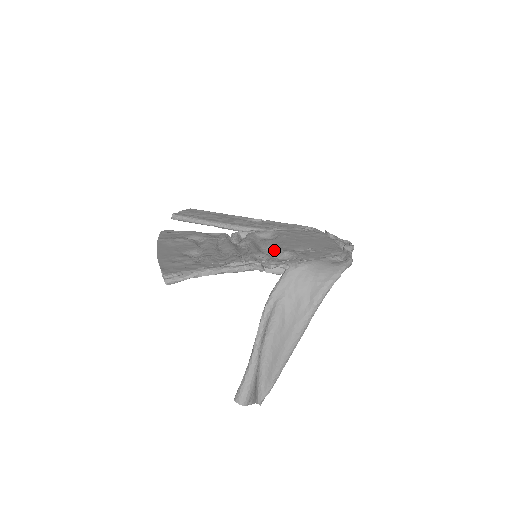
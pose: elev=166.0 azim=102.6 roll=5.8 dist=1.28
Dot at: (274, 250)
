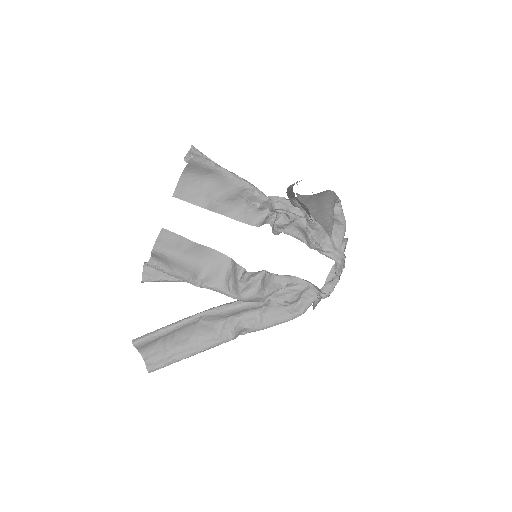
Dot at: occluded
